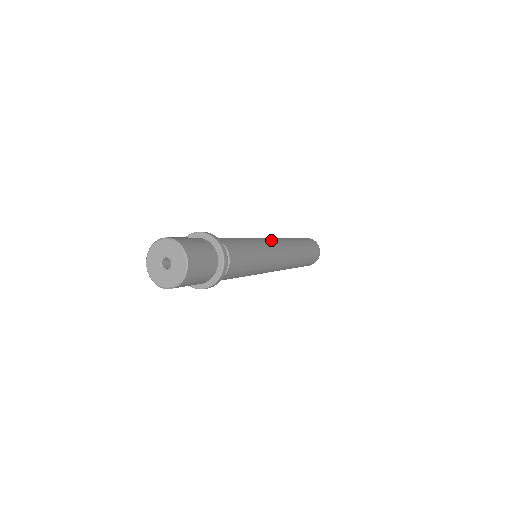
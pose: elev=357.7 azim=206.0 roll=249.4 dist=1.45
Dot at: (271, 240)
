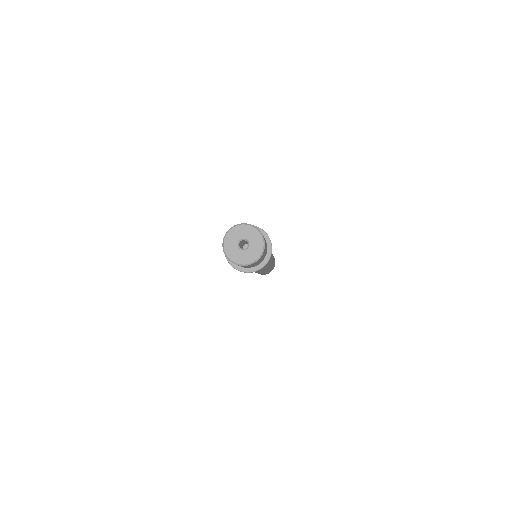
Dot at: occluded
